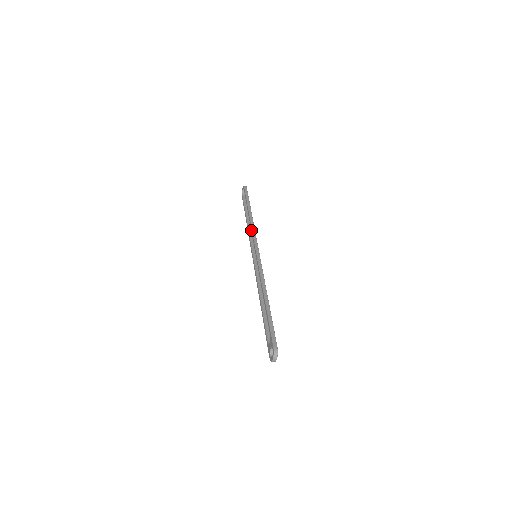
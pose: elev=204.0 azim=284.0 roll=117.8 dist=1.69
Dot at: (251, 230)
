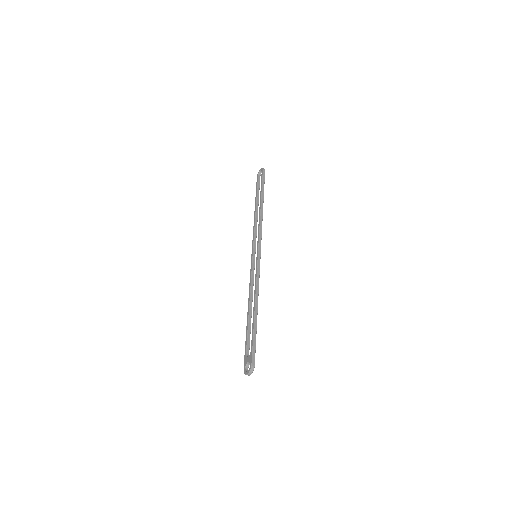
Dot at: (259, 226)
